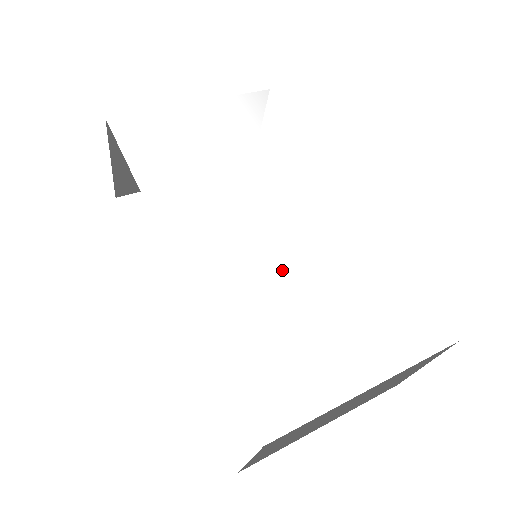
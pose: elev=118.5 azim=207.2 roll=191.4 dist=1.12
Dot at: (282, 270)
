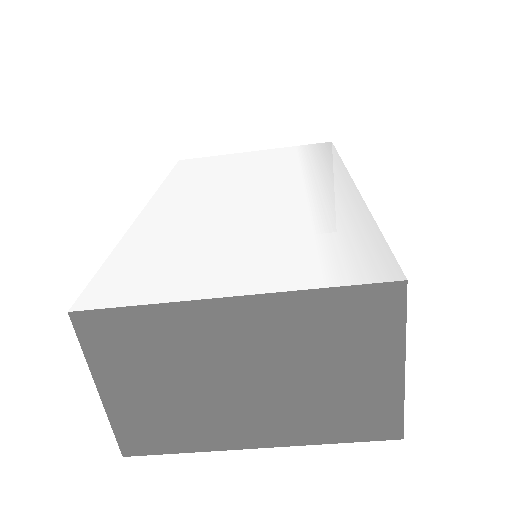
Dot at: (226, 220)
